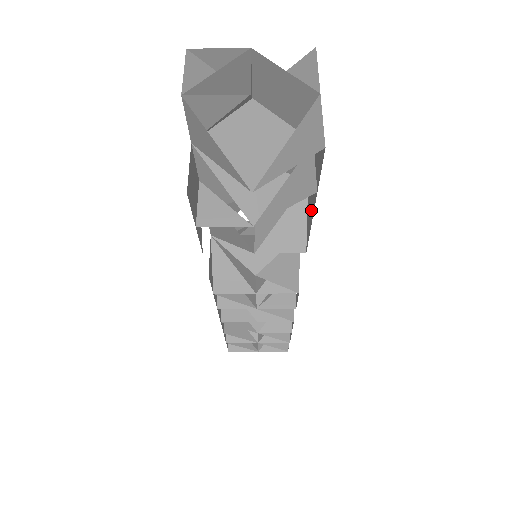
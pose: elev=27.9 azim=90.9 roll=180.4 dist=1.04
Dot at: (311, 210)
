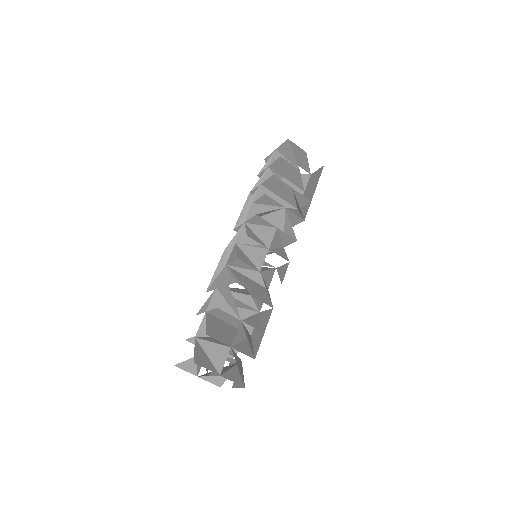
Dot at: occluded
